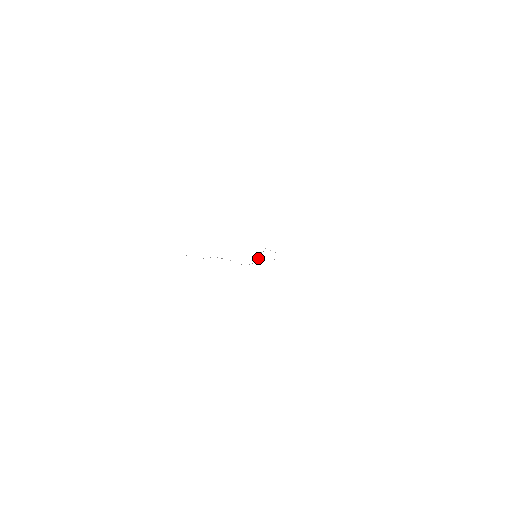
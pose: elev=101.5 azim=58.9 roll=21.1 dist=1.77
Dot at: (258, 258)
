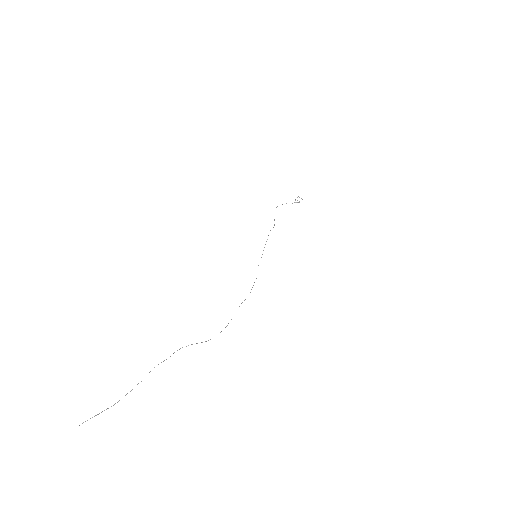
Dot at: occluded
